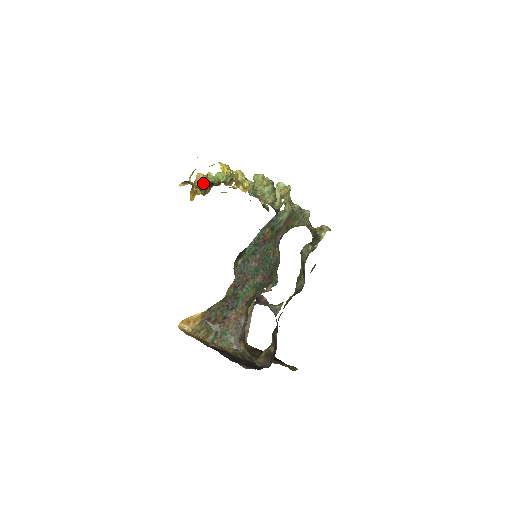
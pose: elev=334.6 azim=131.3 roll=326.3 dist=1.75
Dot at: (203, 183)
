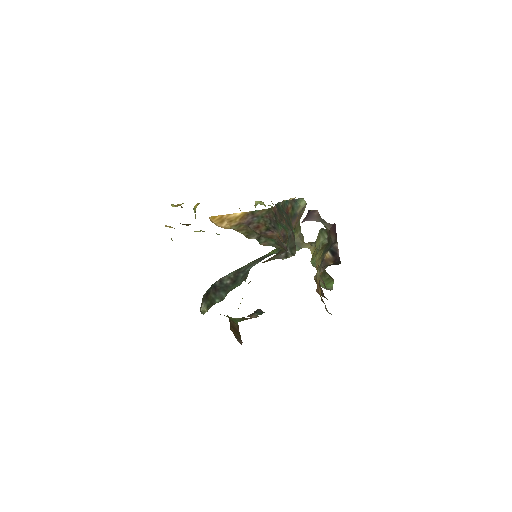
Dot at: occluded
